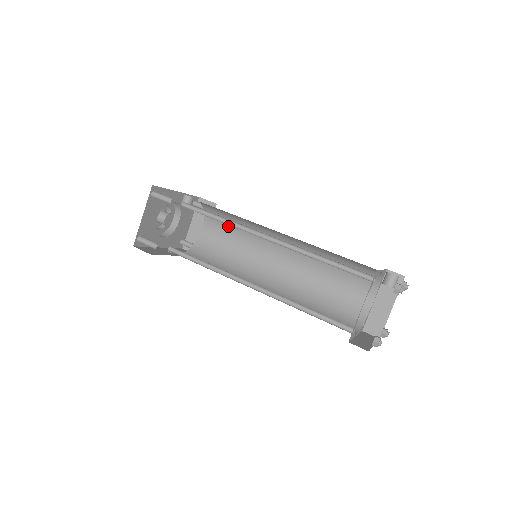
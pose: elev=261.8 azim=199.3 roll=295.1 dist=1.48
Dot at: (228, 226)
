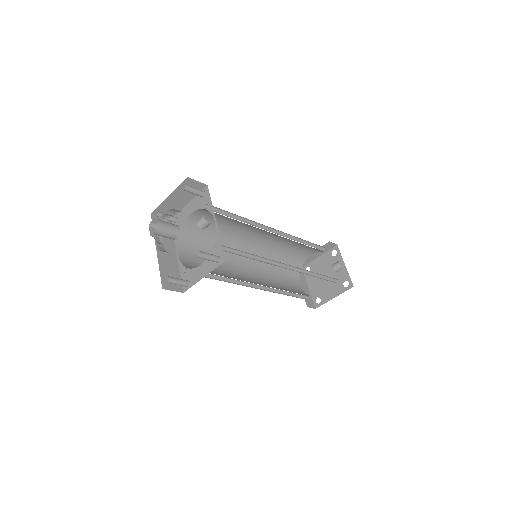
Dot at: (224, 218)
